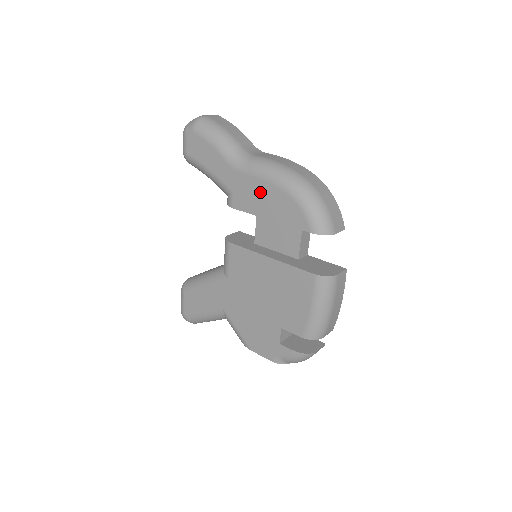
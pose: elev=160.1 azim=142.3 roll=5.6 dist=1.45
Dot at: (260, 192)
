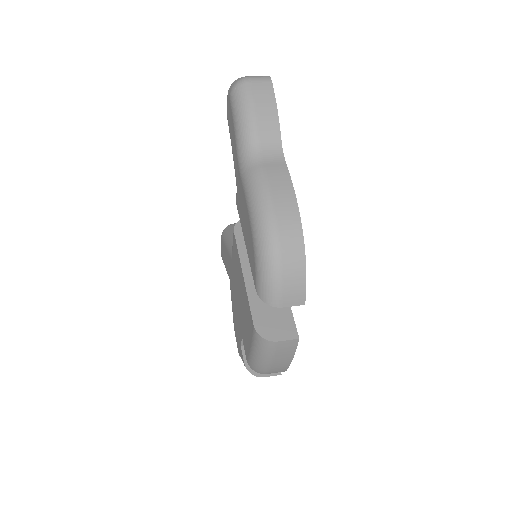
Dot at: (244, 211)
